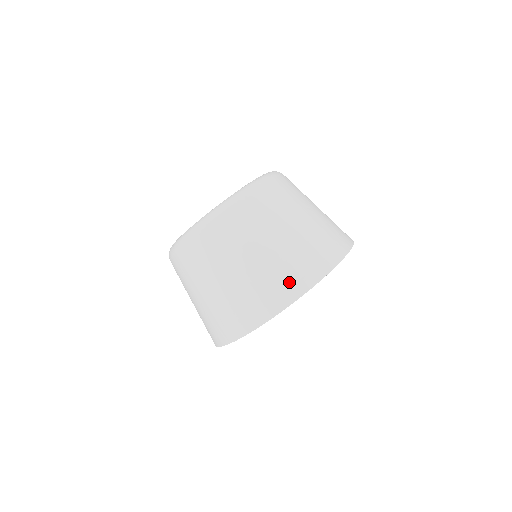
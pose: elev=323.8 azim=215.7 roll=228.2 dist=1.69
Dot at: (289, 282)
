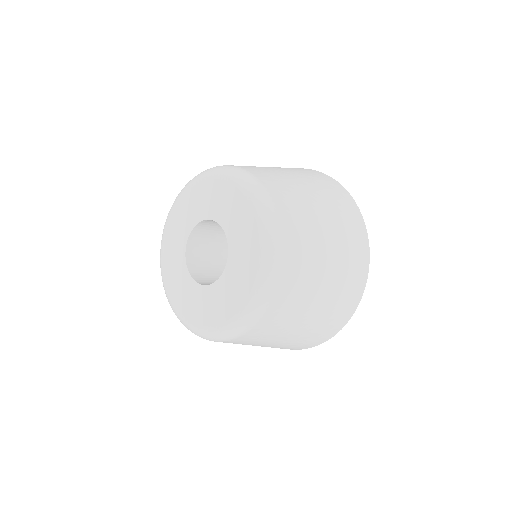
Dot at: (334, 323)
